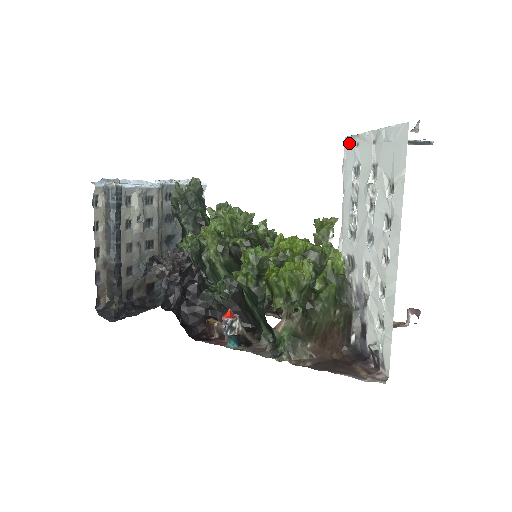
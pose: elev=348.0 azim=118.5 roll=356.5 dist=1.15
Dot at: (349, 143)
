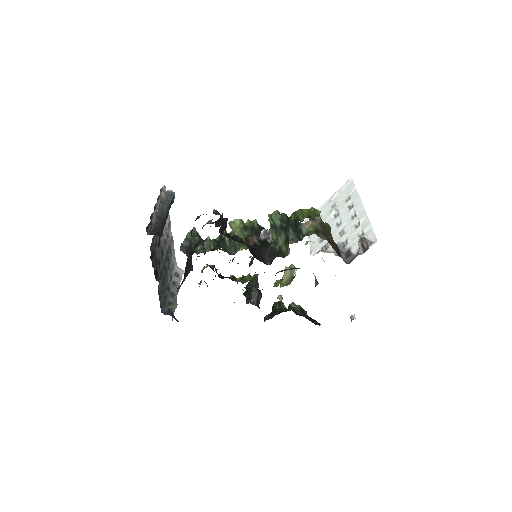
Dot at: occluded
